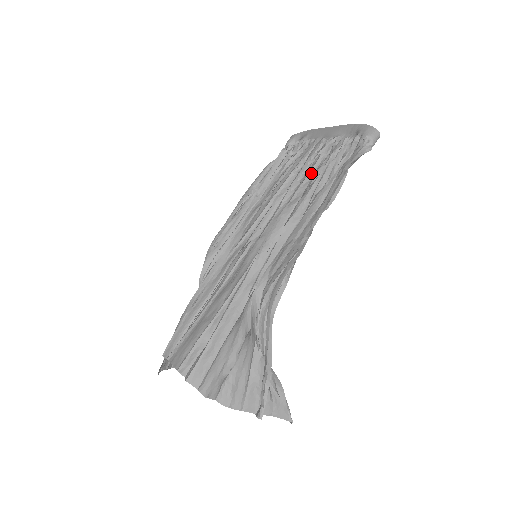
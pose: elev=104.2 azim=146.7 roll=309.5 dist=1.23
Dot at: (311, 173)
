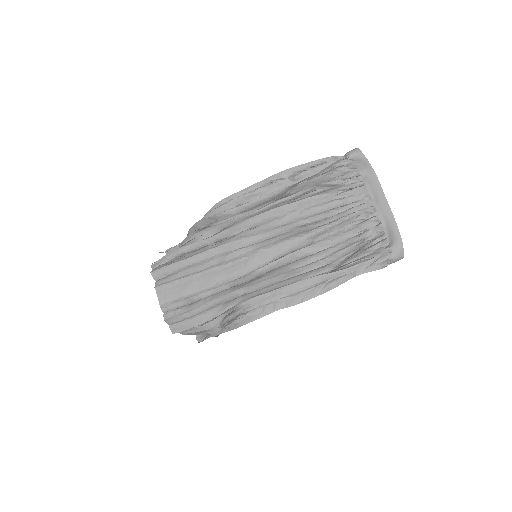
Dot at: (338, 236)
